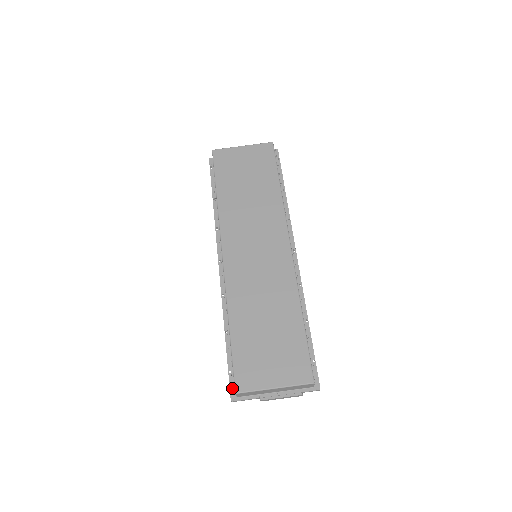
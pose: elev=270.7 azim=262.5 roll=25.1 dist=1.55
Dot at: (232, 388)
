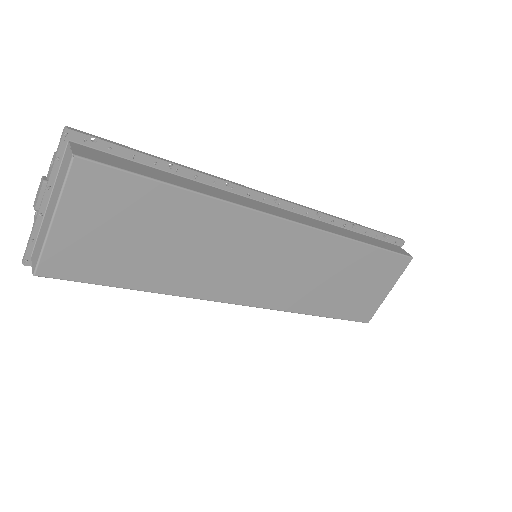
Dot at: occluded
